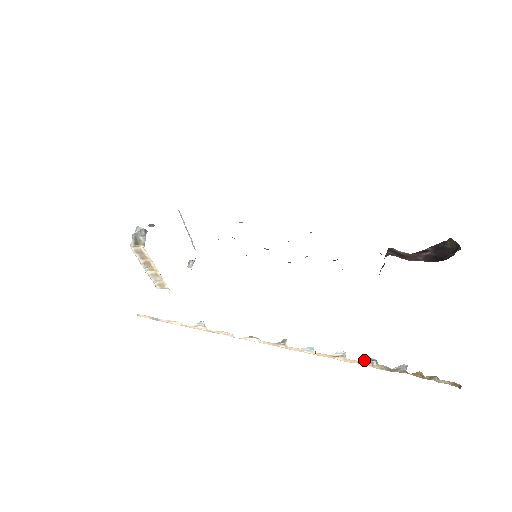
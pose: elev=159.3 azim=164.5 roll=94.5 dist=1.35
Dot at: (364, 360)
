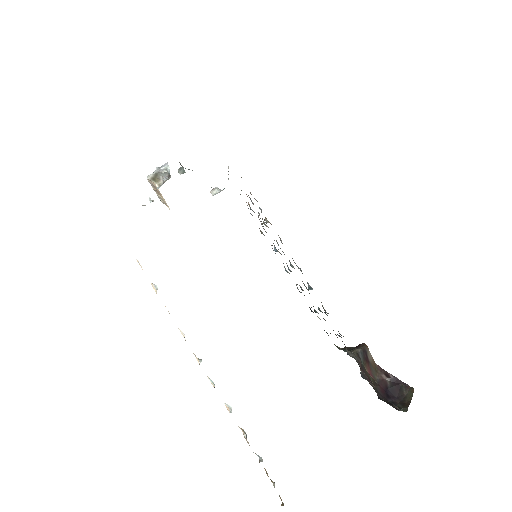
Dot at: occluded
